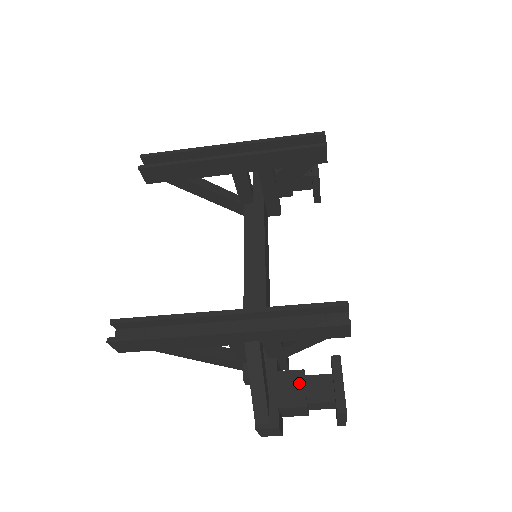
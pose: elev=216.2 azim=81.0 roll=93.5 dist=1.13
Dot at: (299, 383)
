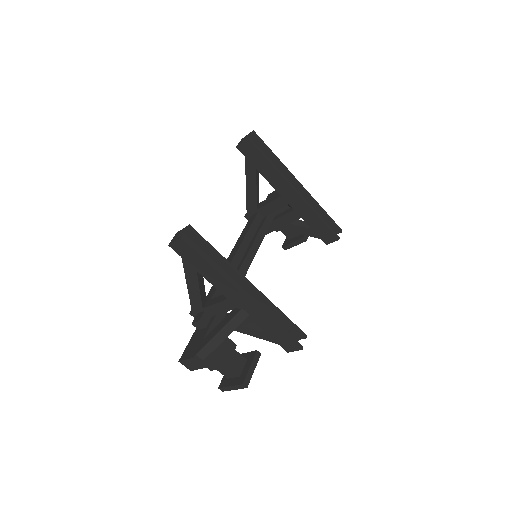
Dot at: (231, 351)
